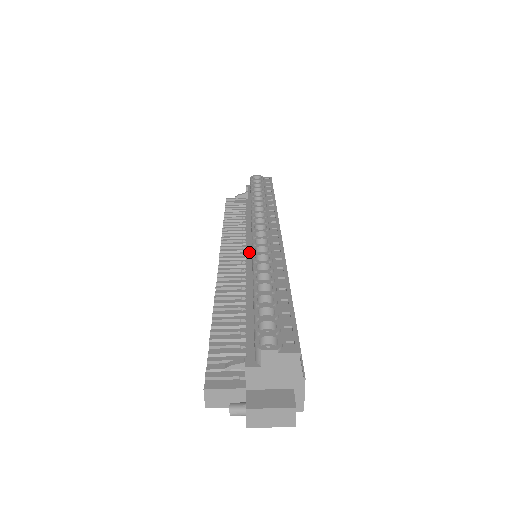
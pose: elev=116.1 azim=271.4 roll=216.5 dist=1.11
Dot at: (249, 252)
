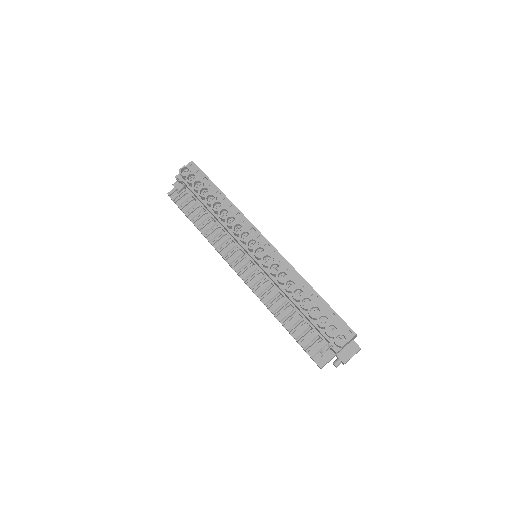
Dot at: (260, 266)
